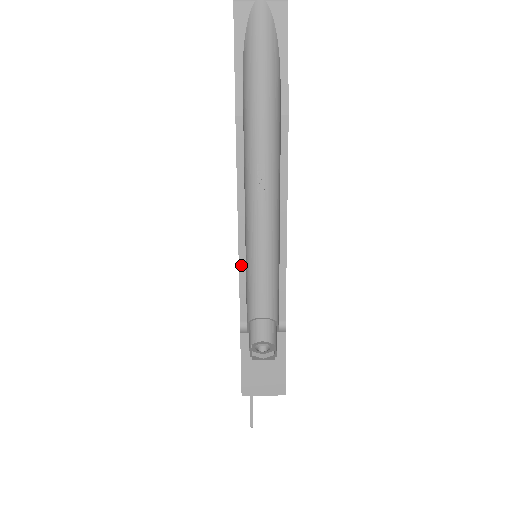
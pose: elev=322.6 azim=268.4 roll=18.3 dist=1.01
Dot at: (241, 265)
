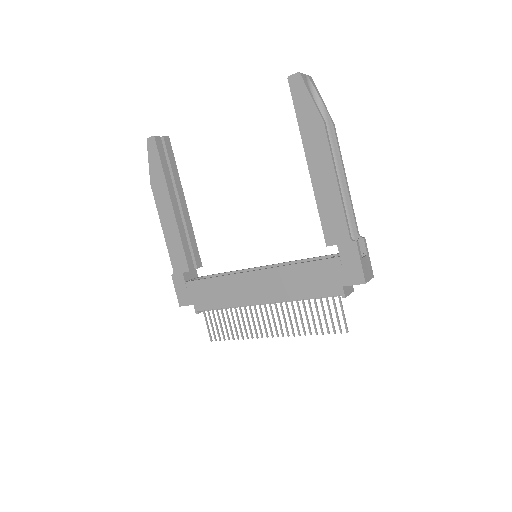
Dot at: (343, 203)
